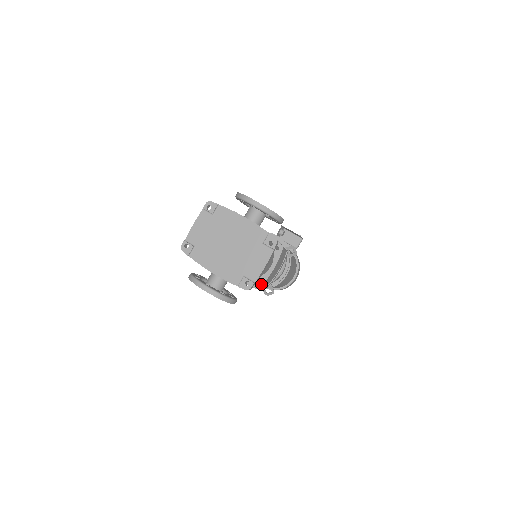
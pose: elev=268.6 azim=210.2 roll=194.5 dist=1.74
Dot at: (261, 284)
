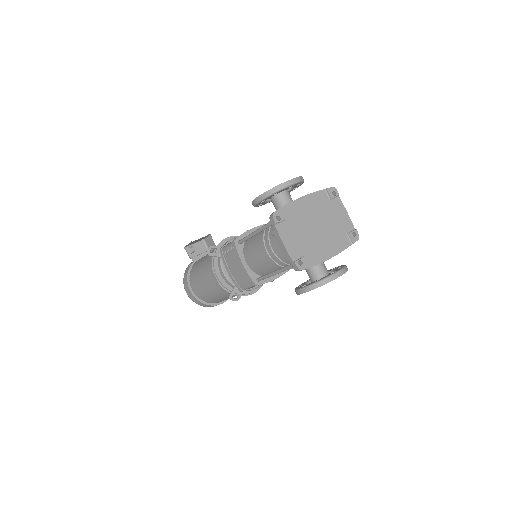
Dot at: occluded
